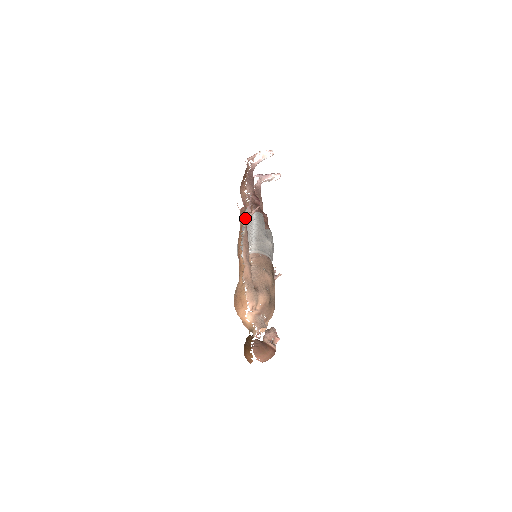
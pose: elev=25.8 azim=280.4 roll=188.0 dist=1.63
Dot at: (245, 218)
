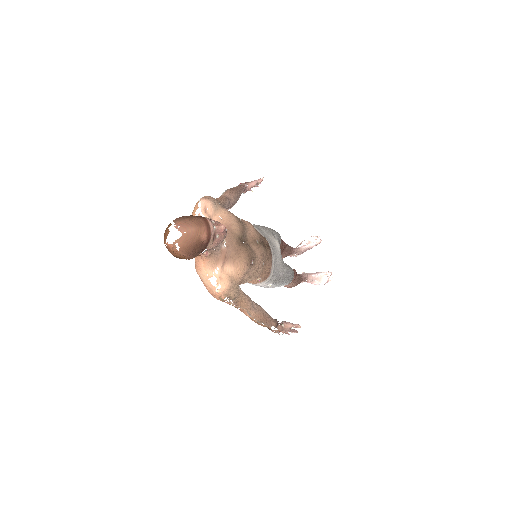
Dot at: (243, 183)
